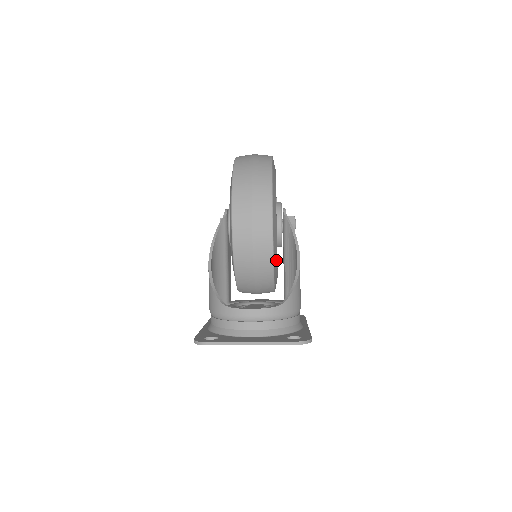
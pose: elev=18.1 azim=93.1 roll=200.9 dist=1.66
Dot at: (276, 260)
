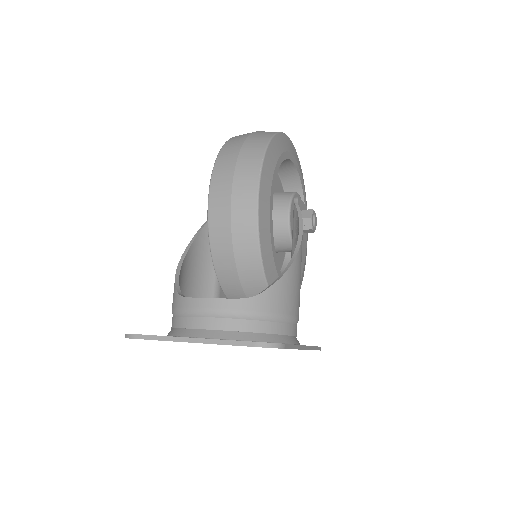
Dot at: (269, 251)
